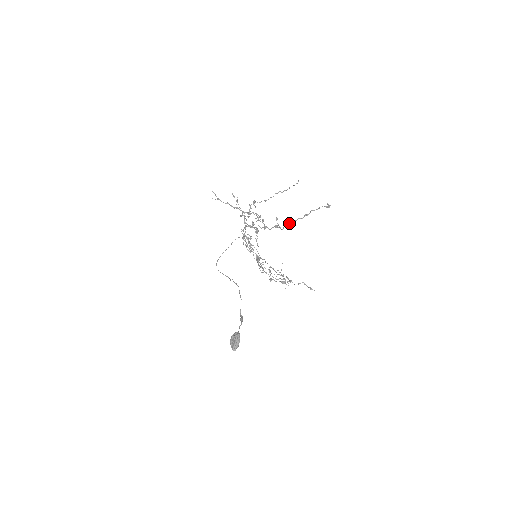
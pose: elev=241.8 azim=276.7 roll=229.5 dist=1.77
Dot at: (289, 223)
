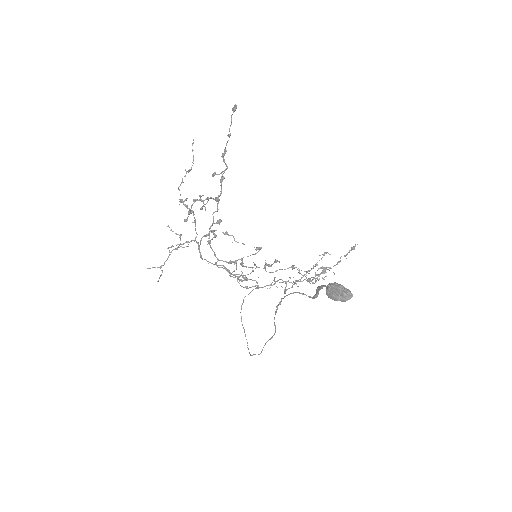
Dot at: (224, 153)
